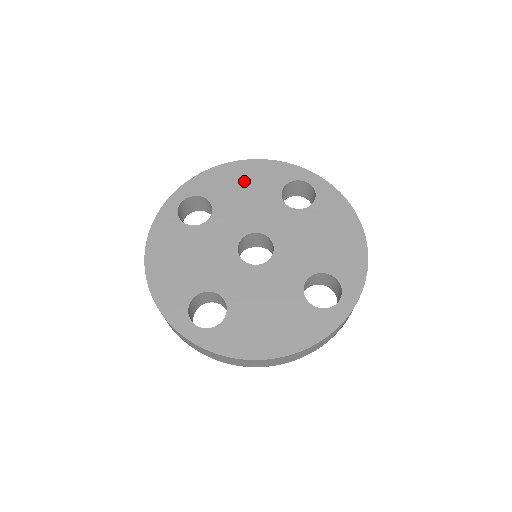
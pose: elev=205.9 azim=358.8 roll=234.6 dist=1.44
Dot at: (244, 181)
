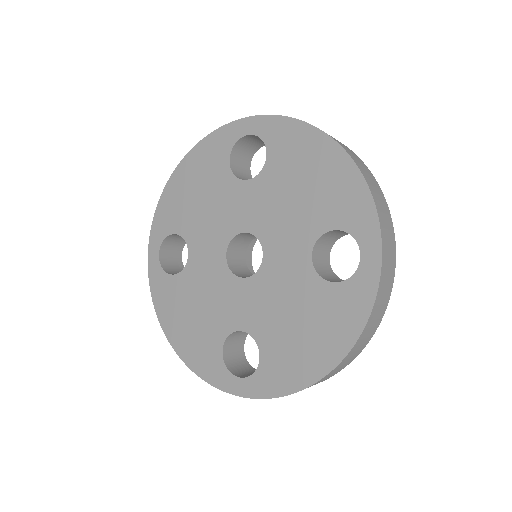
Dot at: (313, 176)
